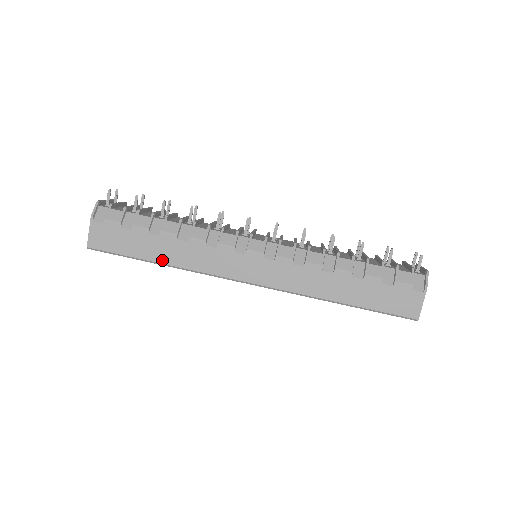
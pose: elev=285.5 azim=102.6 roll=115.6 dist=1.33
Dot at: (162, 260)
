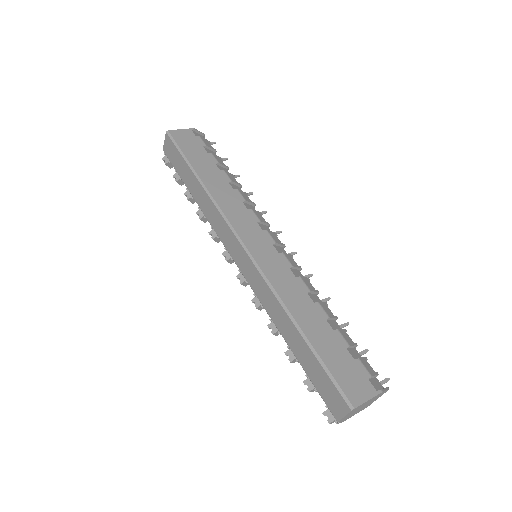
Dot at: (203, 178)
